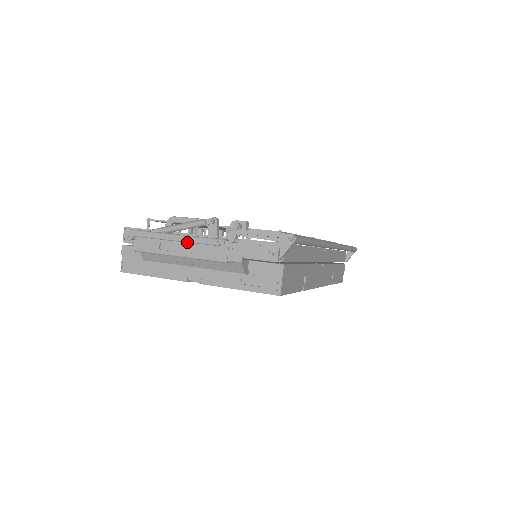
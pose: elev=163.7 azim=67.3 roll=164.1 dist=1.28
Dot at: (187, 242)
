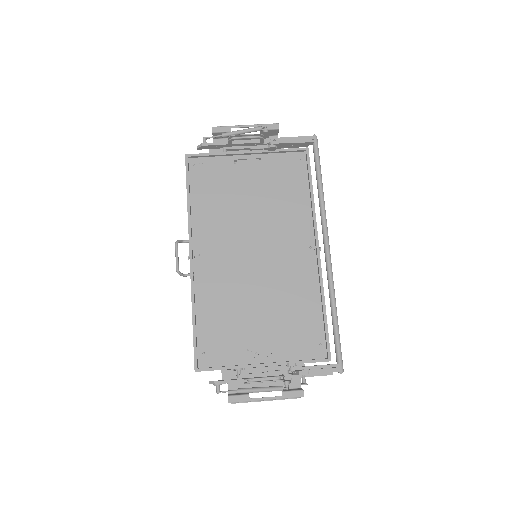
Dot at: (276, 399)
